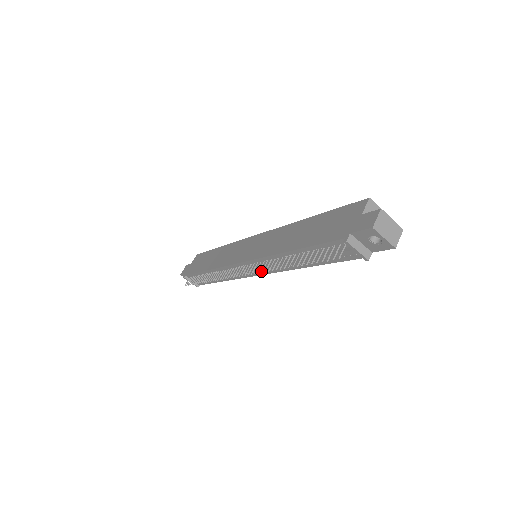
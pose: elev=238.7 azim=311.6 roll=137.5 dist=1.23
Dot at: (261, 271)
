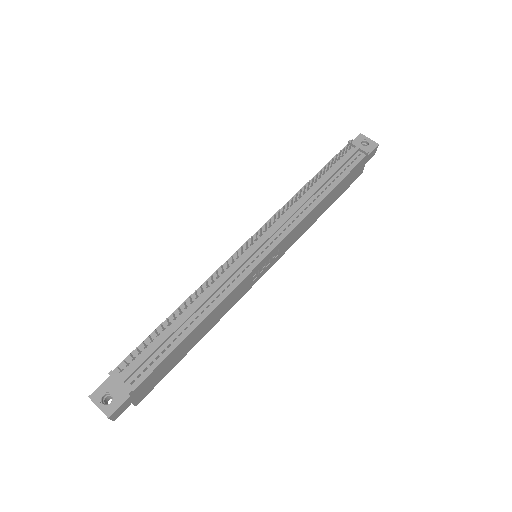
Dot at: occluded
